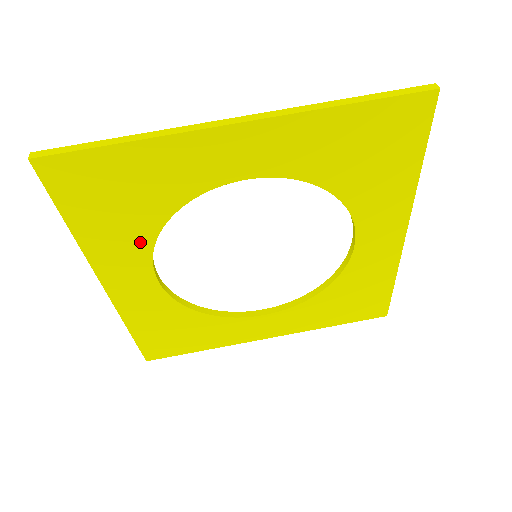
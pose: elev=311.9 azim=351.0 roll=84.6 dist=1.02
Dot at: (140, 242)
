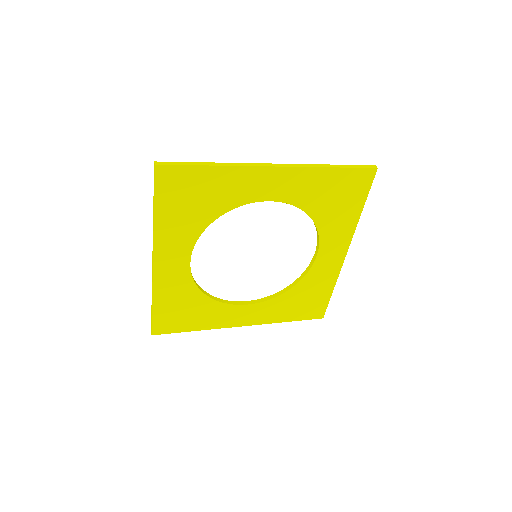
Dot at: (192, 232)
